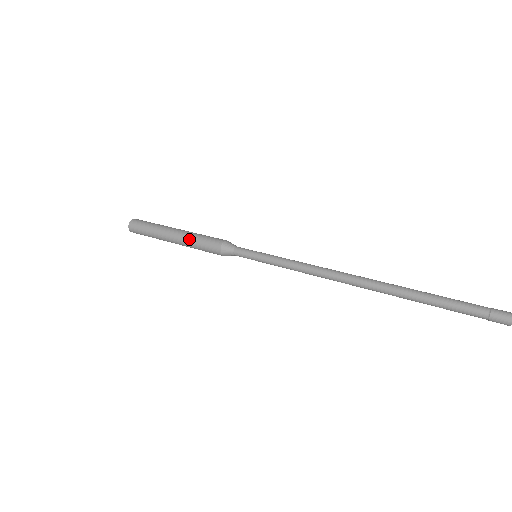
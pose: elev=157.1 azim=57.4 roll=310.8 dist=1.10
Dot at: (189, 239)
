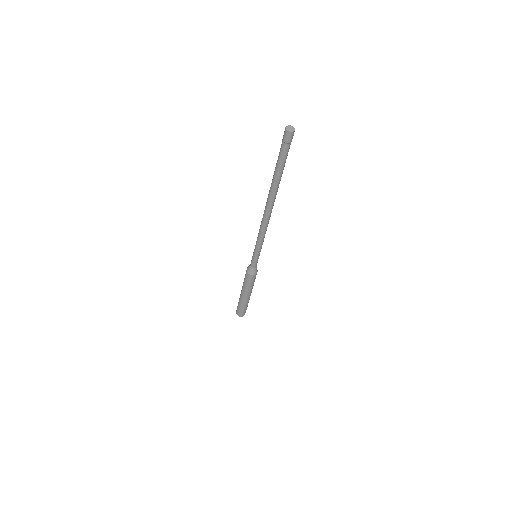
Dot at: occluded
